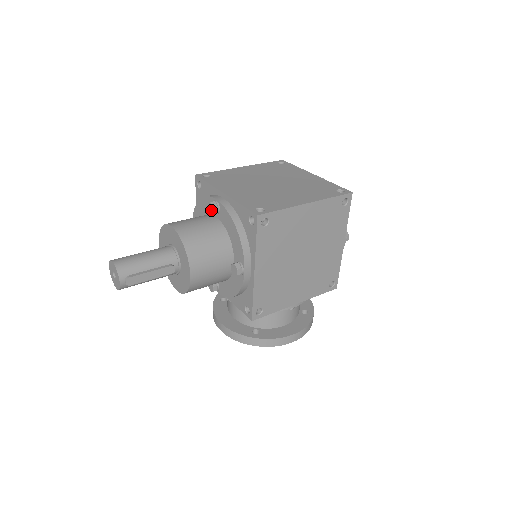
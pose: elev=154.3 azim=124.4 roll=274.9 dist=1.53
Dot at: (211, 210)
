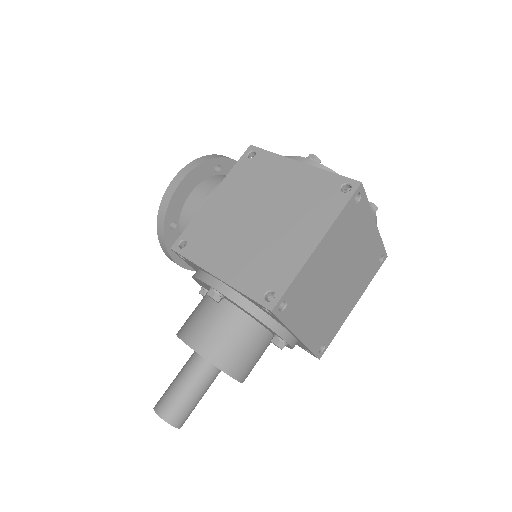
Dot at: occluded
